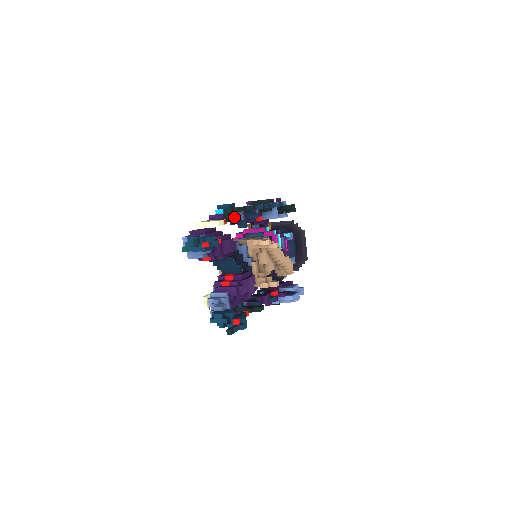
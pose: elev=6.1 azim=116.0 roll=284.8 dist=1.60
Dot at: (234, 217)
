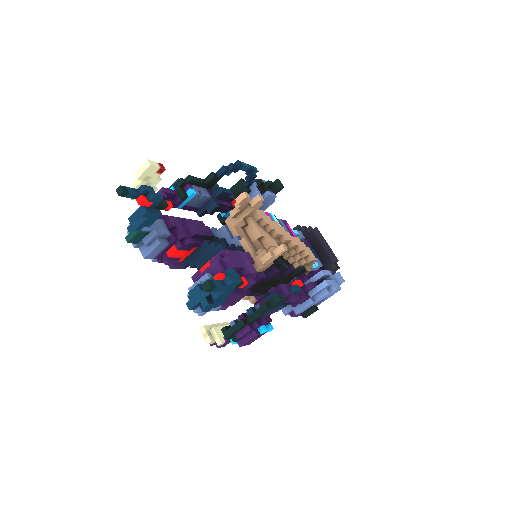
Dot at: (190, 189)
